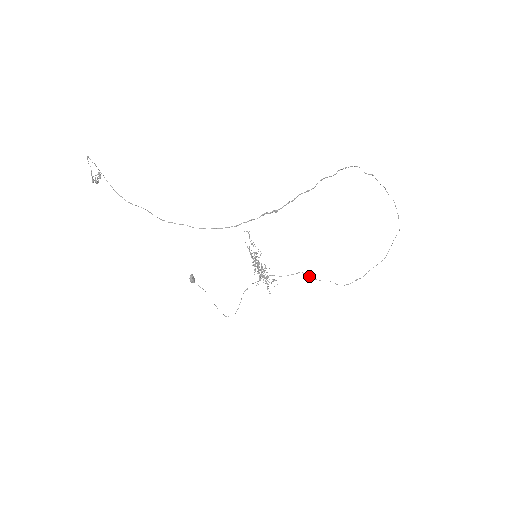
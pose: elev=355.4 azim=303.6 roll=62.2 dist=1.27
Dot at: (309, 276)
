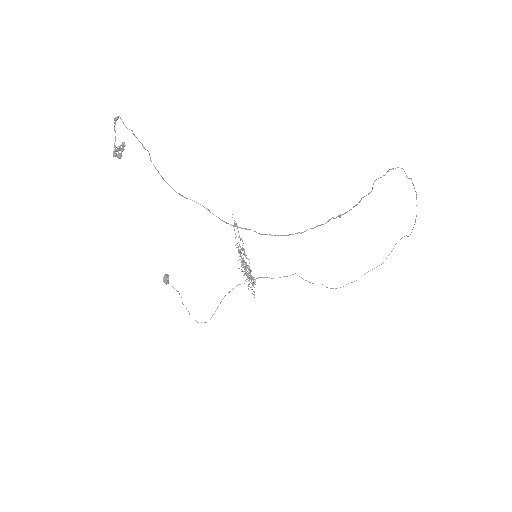
Dot at: (303, 279)
